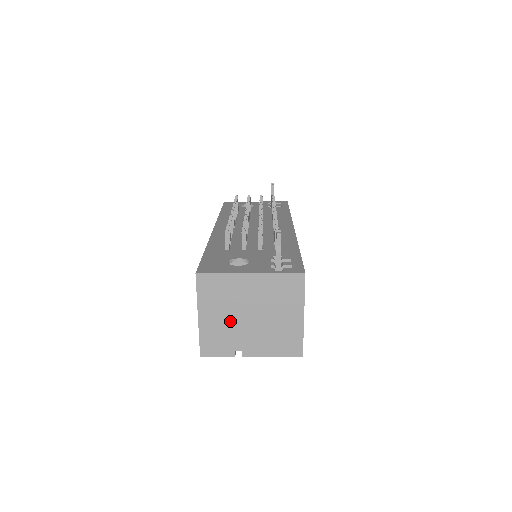
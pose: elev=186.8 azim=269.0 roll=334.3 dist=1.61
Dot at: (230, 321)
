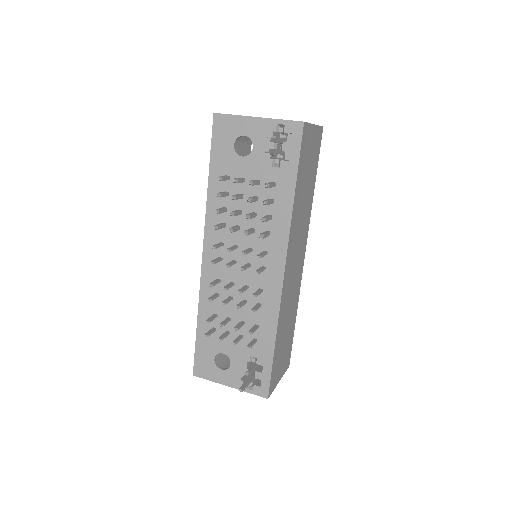
Dot at: occluded
